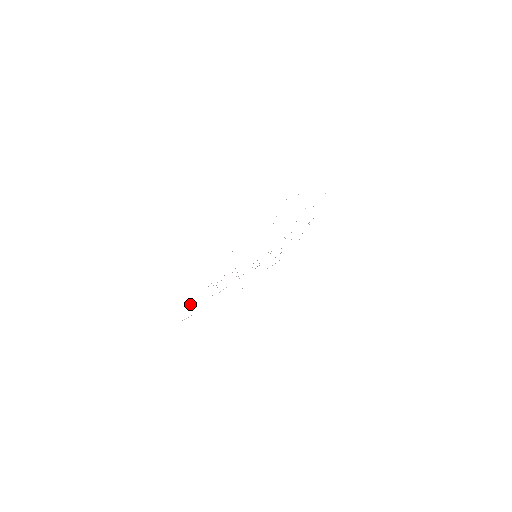
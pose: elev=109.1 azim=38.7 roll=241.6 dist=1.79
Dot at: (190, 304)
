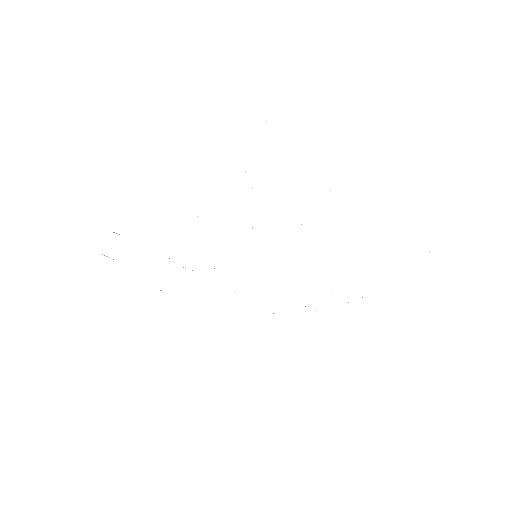
Dot at: occluded
